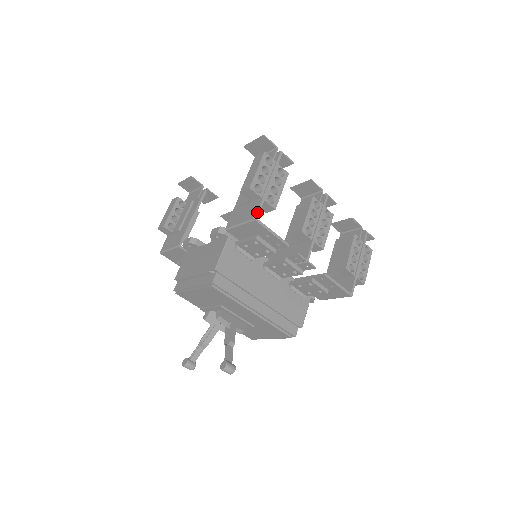
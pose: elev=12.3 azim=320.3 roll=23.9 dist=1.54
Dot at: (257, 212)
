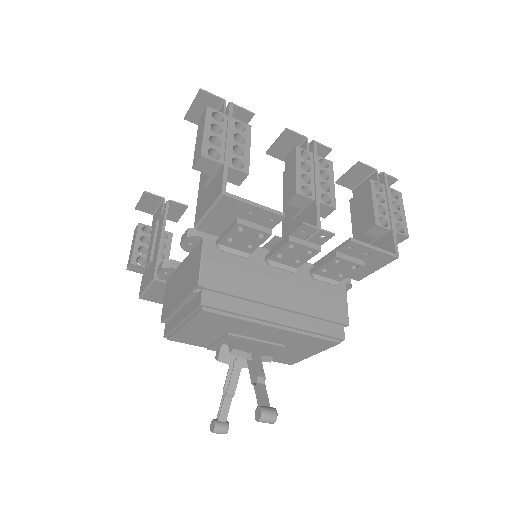
Dot at: (222, 184)
